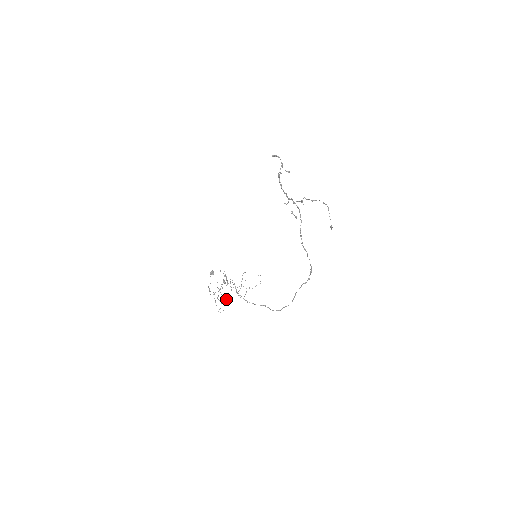
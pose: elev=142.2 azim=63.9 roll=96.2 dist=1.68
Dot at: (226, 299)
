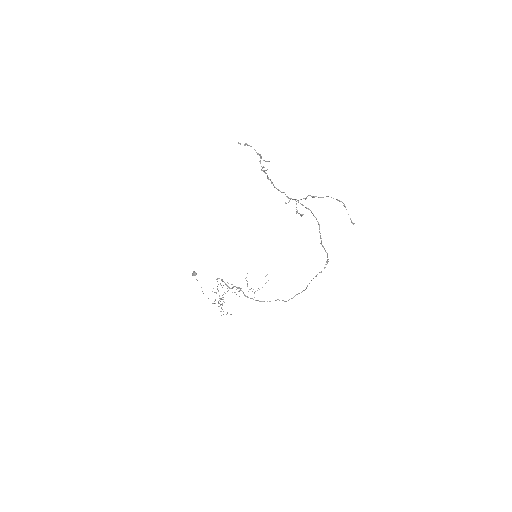
Dot at: occluded
